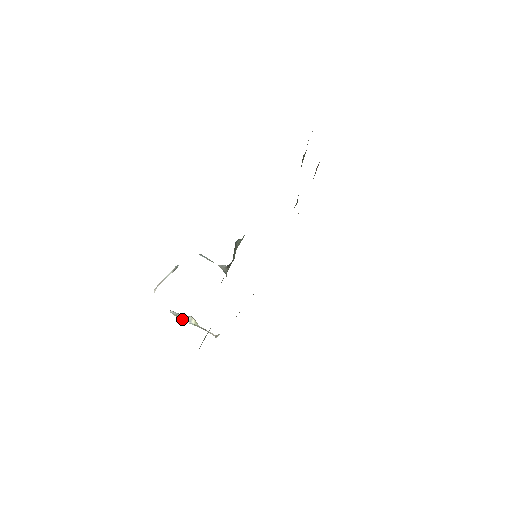
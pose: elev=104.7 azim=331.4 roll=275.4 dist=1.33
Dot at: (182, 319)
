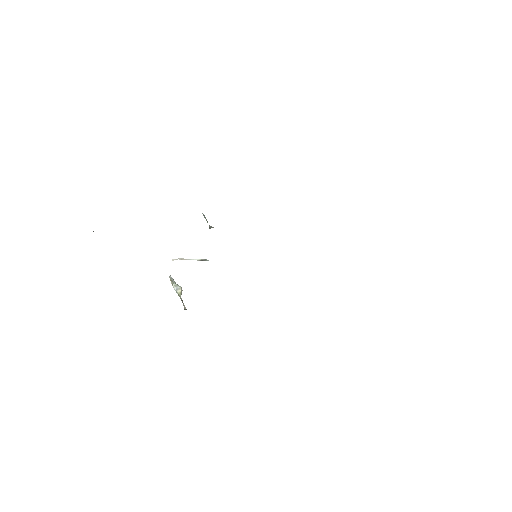
Dot at: (173, 285)
